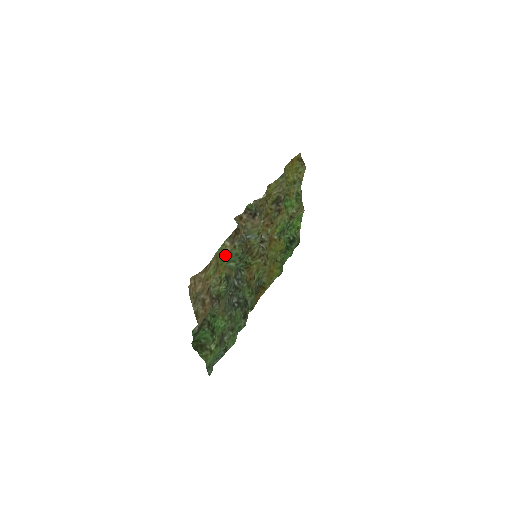
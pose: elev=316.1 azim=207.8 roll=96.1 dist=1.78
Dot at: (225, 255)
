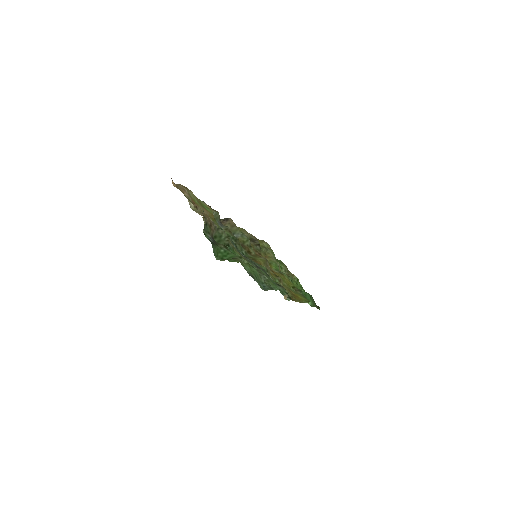
Dot at: (207, 208)
